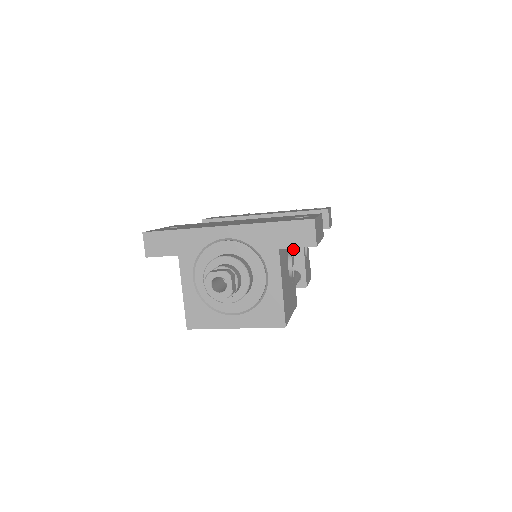
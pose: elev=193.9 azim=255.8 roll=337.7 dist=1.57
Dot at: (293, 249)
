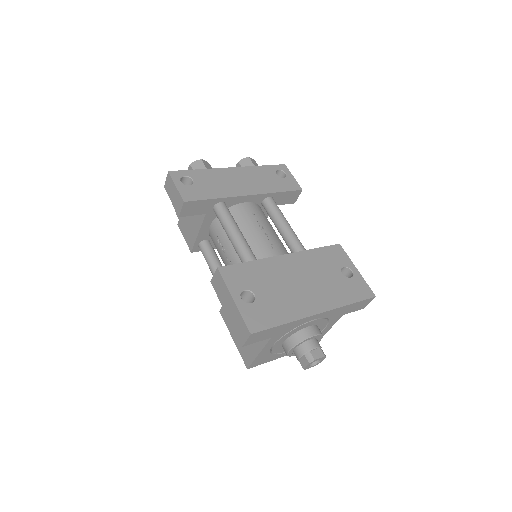
Dot at: occluded
